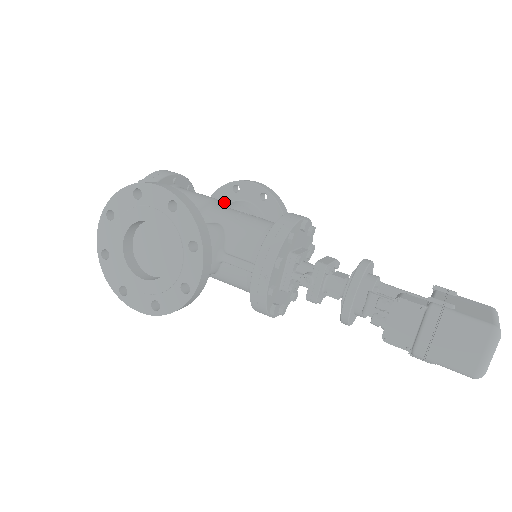
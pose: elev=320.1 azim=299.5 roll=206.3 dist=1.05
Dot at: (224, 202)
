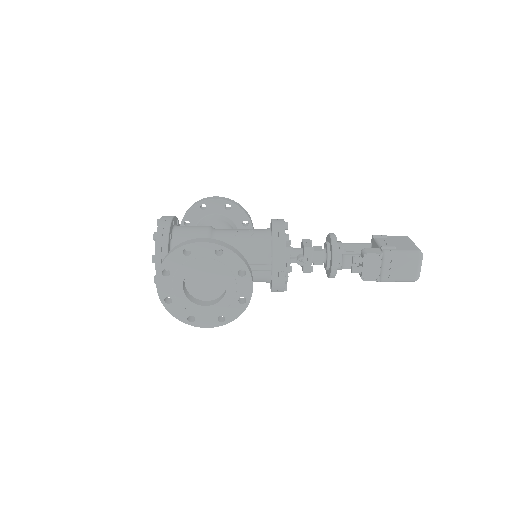
Dot at: (196, 220)
